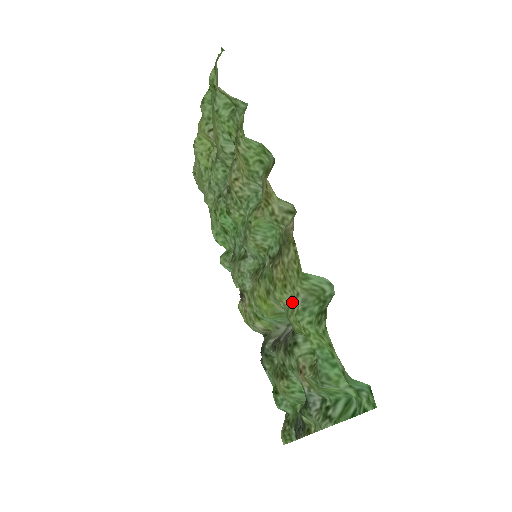
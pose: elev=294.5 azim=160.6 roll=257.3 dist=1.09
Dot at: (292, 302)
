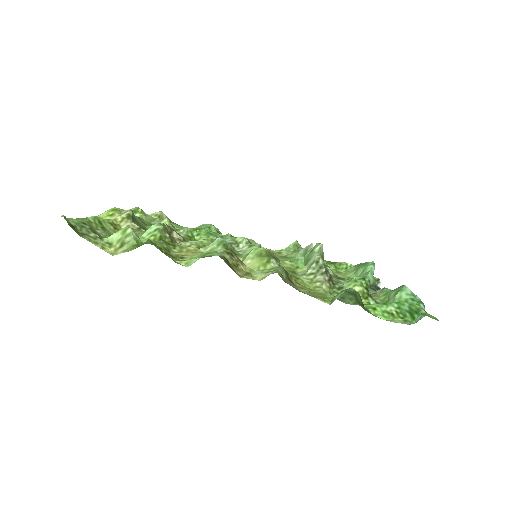
Dot at: occluded
